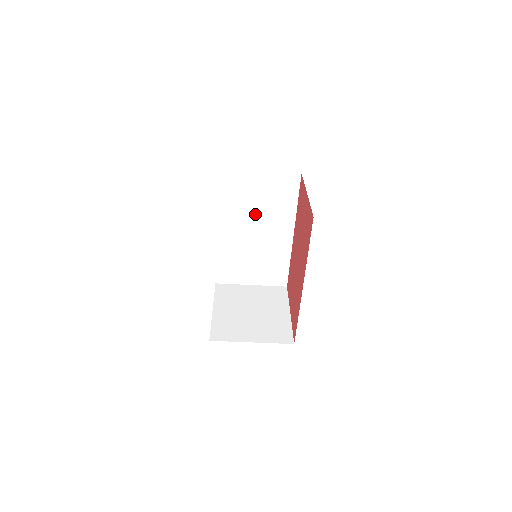
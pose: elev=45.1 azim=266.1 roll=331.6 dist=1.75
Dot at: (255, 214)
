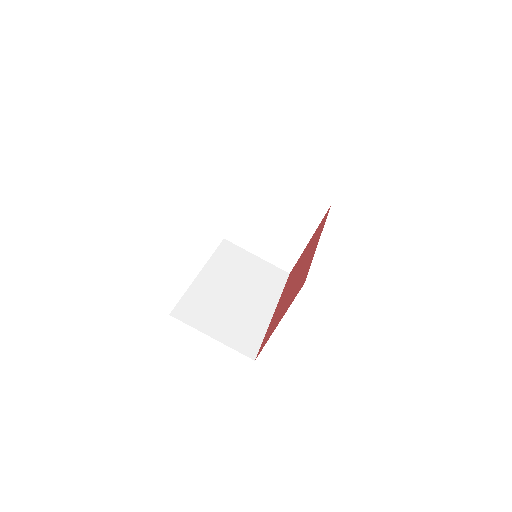
Dot at: (242, 279)
